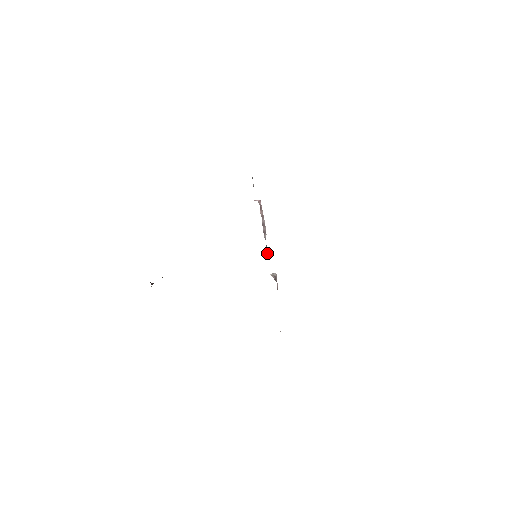
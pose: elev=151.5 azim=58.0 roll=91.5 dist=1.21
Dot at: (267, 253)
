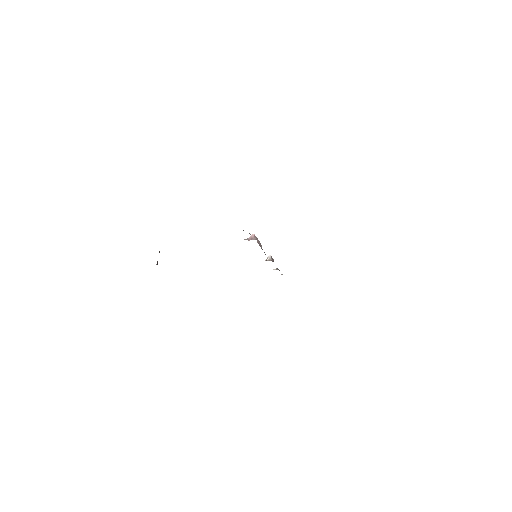
Dot at: occluded
